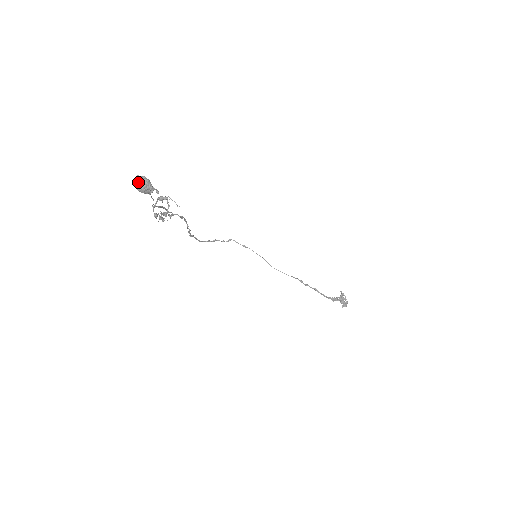
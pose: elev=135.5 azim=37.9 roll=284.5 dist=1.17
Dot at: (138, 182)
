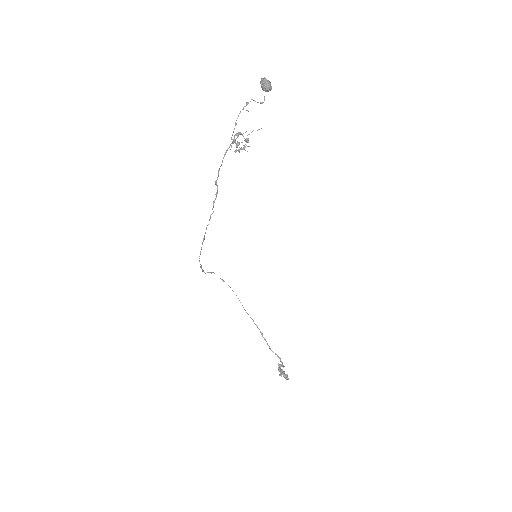
Dot at: (266, 79)
